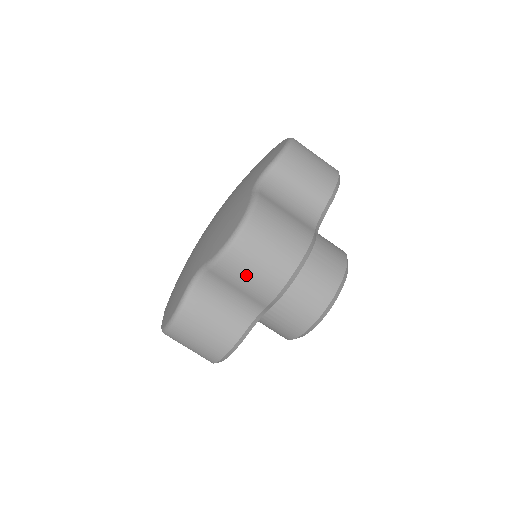
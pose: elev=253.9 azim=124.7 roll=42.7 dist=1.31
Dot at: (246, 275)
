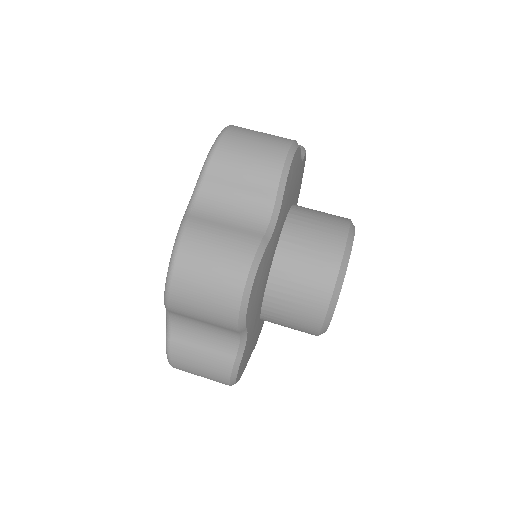
Dot at: (198, 310)
